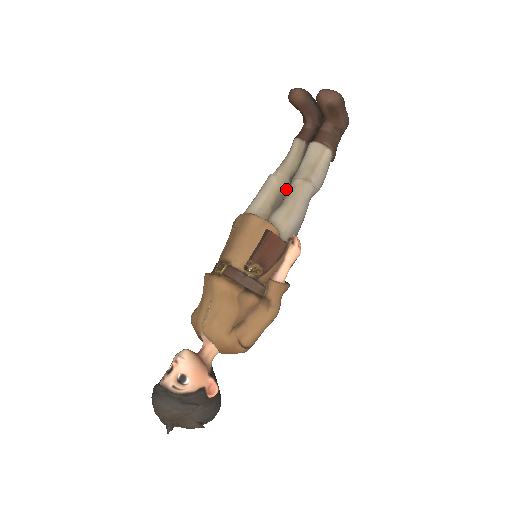
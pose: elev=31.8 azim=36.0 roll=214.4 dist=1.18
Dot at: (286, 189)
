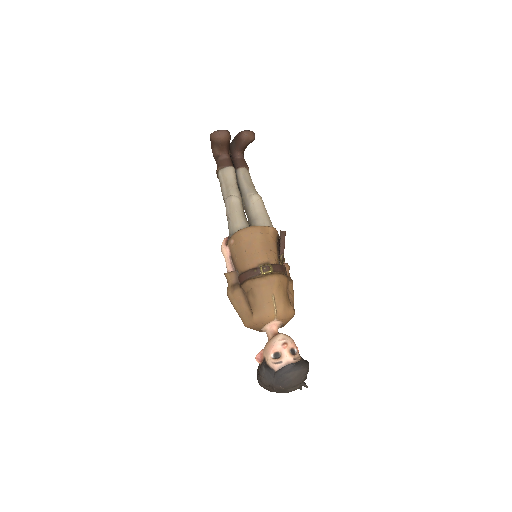
Dot at: (242, 204)
